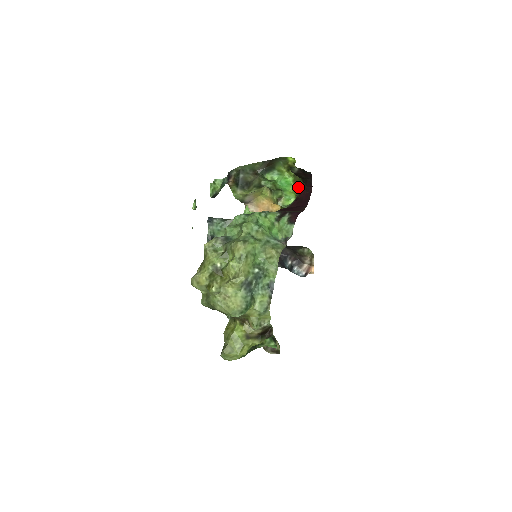
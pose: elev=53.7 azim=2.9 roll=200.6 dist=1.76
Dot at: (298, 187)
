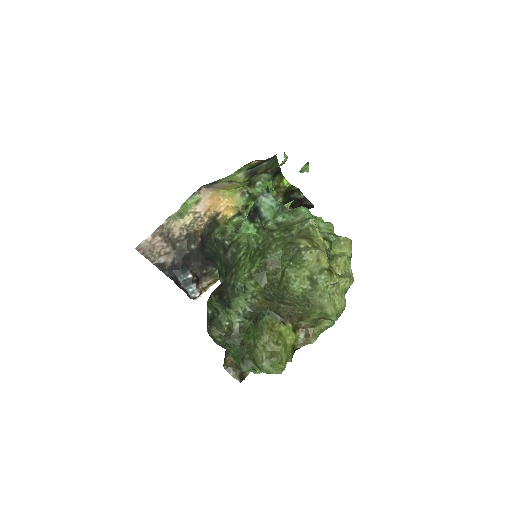
Dot at: occluded
